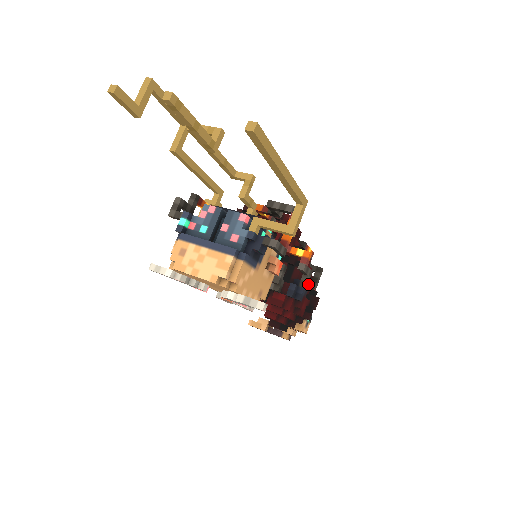
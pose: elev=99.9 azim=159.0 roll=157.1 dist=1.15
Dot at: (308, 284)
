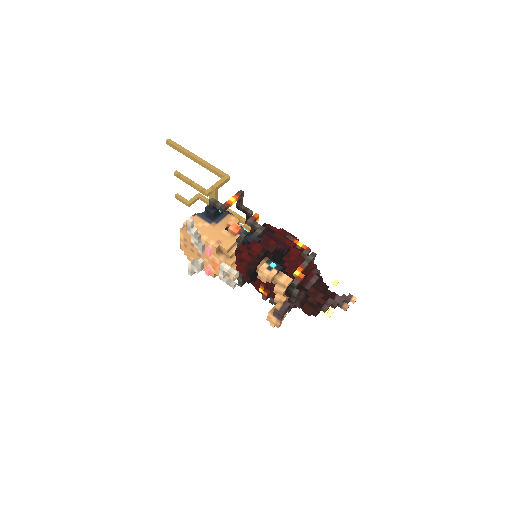
Dot at: (298, 263)
